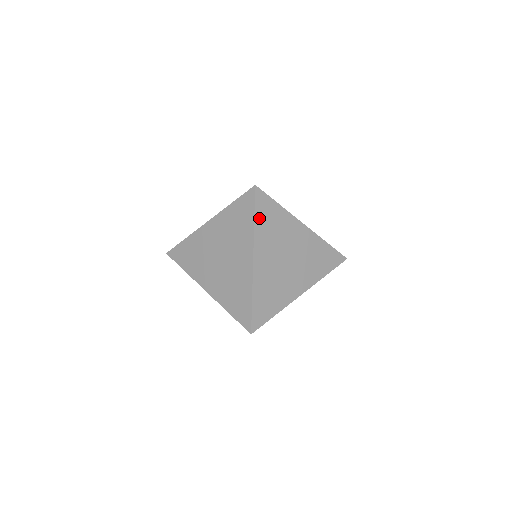
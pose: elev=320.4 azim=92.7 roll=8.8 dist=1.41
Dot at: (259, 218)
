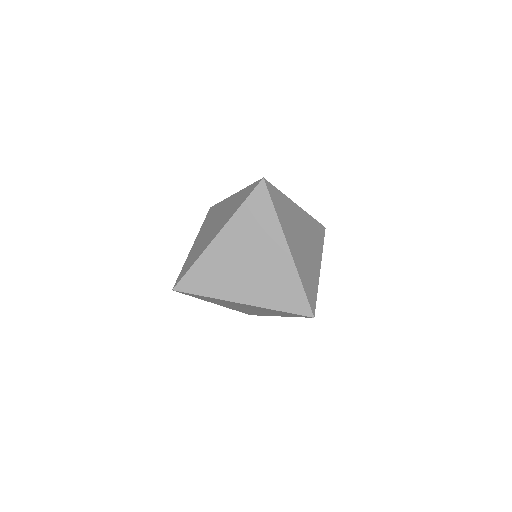
Dot at: (277, 208)
